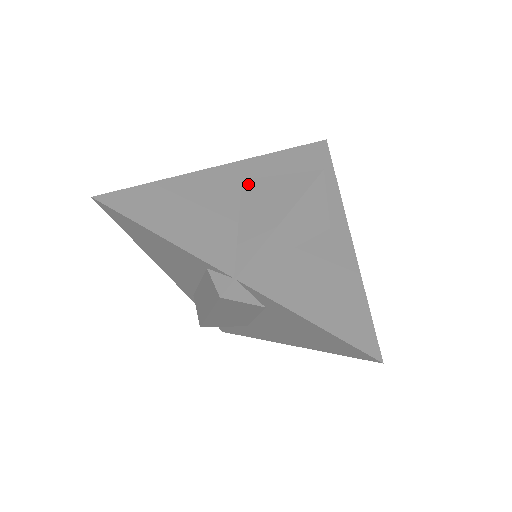
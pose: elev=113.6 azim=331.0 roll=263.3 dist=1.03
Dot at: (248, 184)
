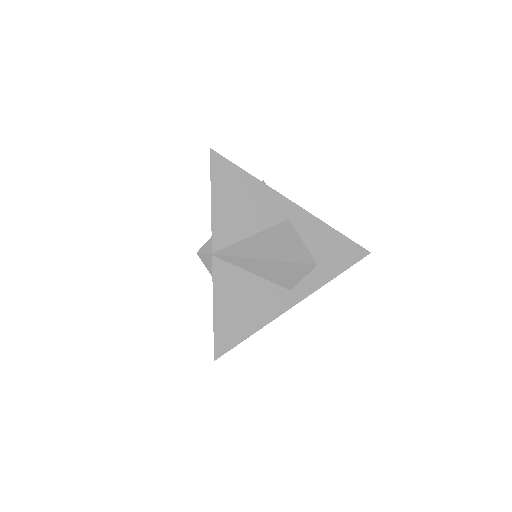
Dot at: (286, 224)
